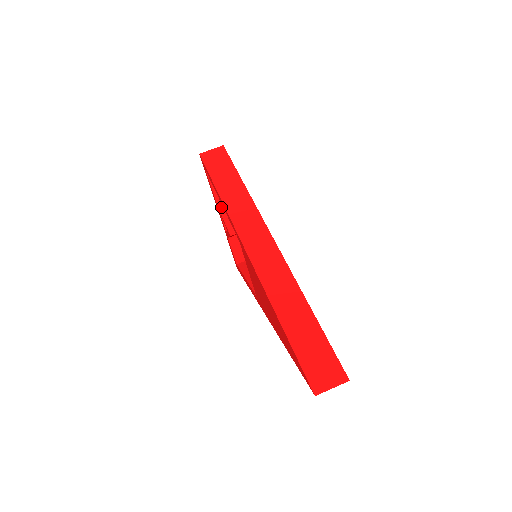
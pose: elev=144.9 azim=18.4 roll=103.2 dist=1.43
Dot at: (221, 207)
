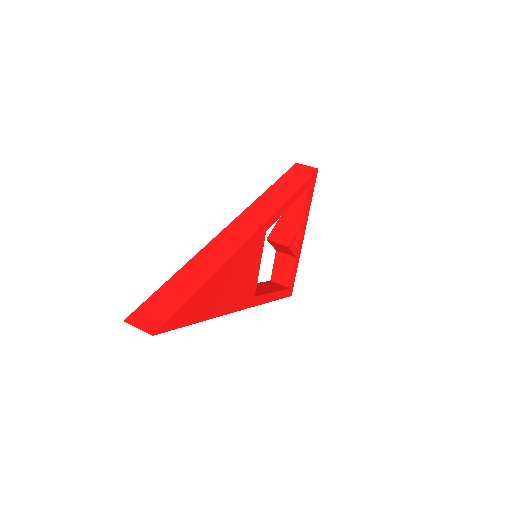
Dot at: (283, 217)
